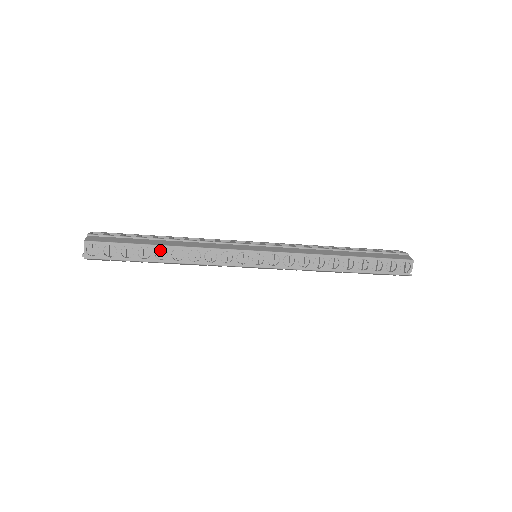
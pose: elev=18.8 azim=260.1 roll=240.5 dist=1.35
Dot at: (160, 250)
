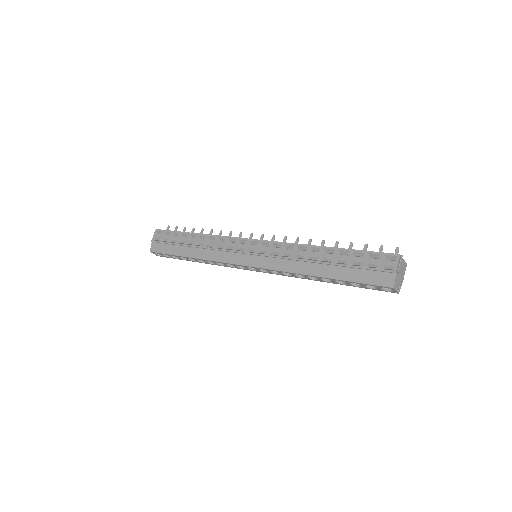
Dot at: occluded
